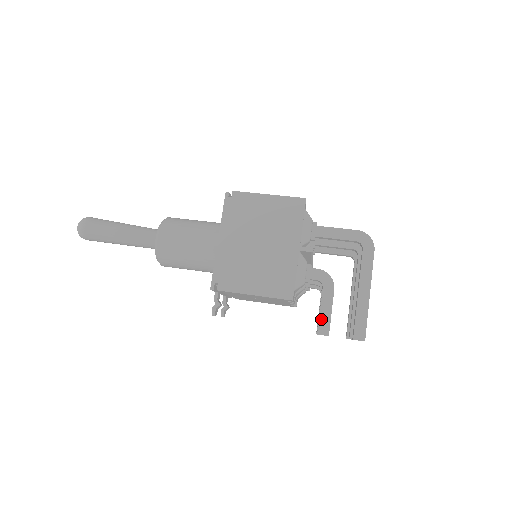
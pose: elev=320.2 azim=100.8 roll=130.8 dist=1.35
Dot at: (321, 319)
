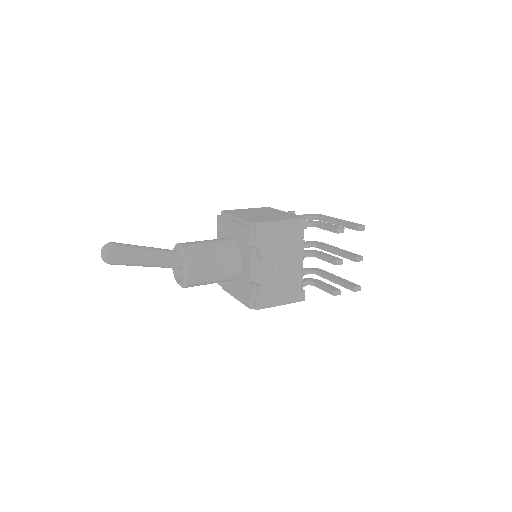
Dot at: (331, 226)
